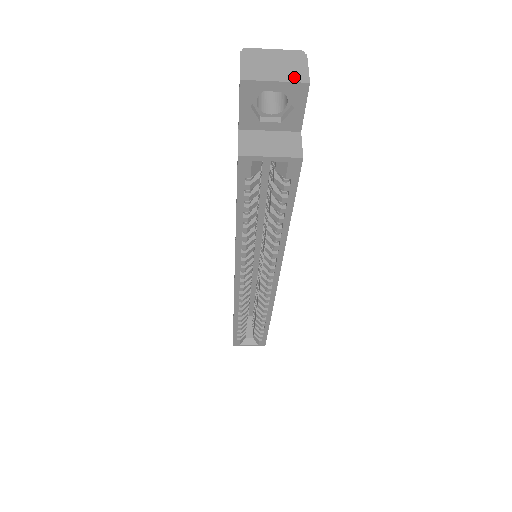
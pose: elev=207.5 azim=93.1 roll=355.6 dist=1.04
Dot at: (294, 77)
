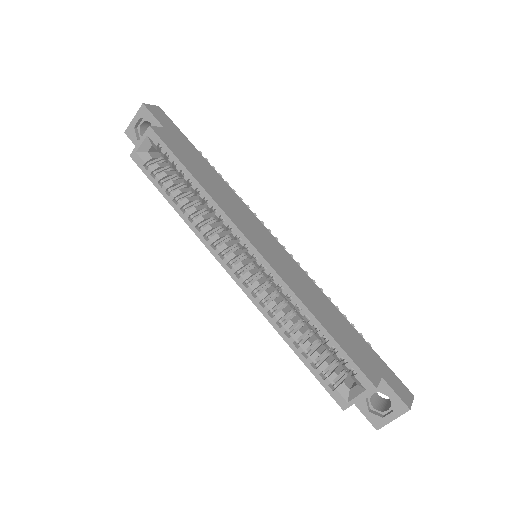
Dot at: (141, 110)
